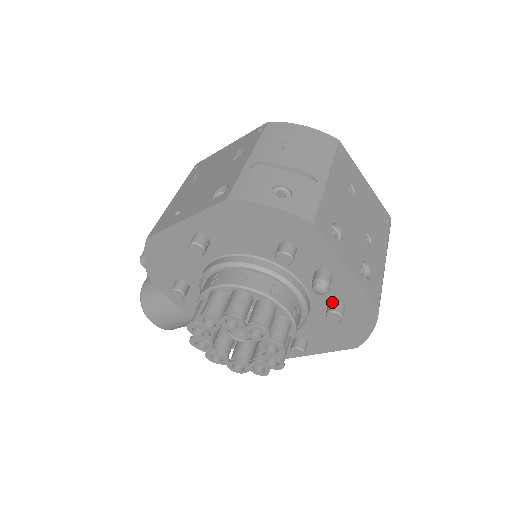
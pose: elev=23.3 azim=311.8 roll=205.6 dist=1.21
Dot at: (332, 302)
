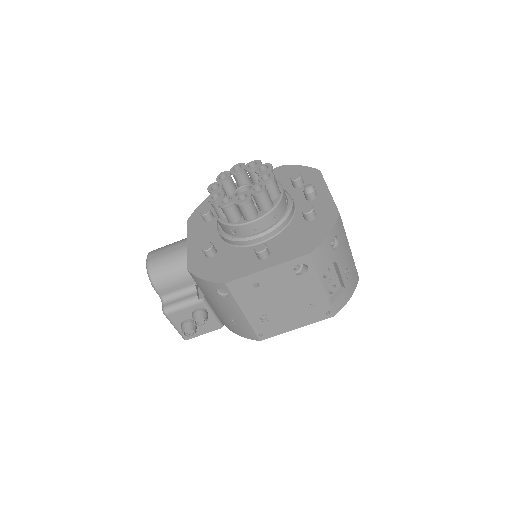
Dot at: occluded
